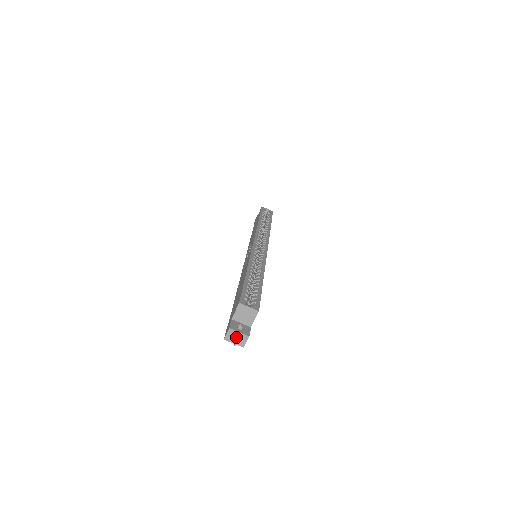
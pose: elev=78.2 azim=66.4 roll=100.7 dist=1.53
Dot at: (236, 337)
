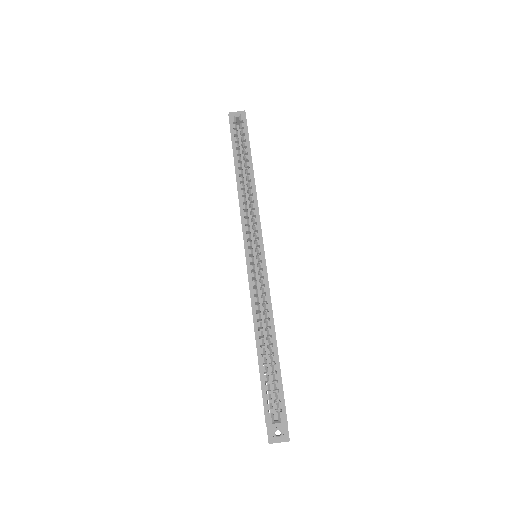
Dot at: (278, 442)
